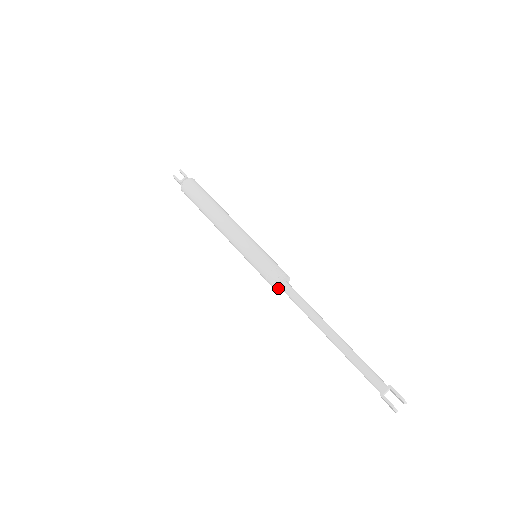
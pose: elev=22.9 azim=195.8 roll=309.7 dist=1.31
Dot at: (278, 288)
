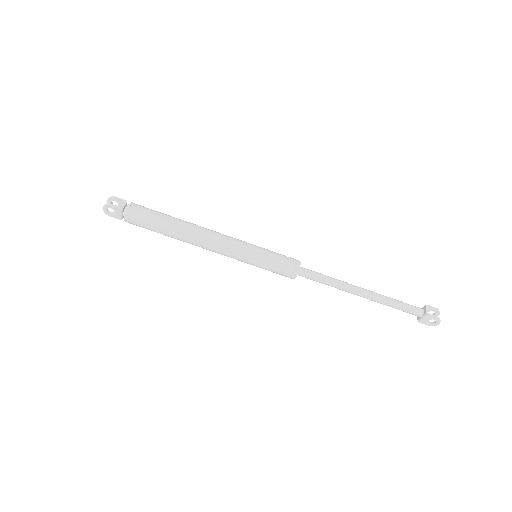
Dot at: (296, 275)
